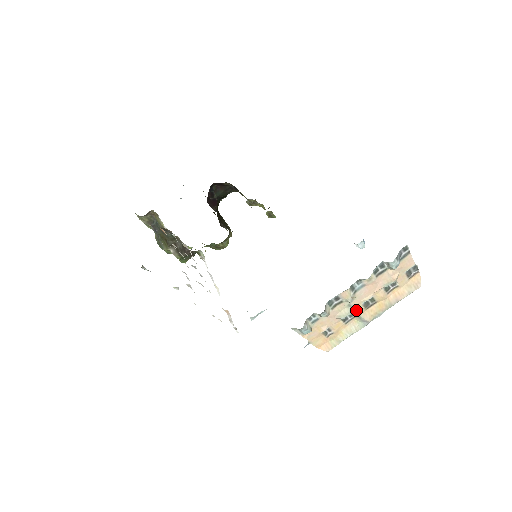
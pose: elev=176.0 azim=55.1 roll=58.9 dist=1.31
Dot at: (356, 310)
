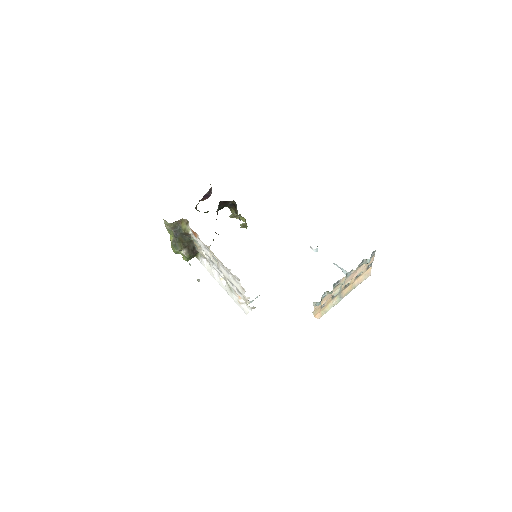
Dot at: (341, 290)
